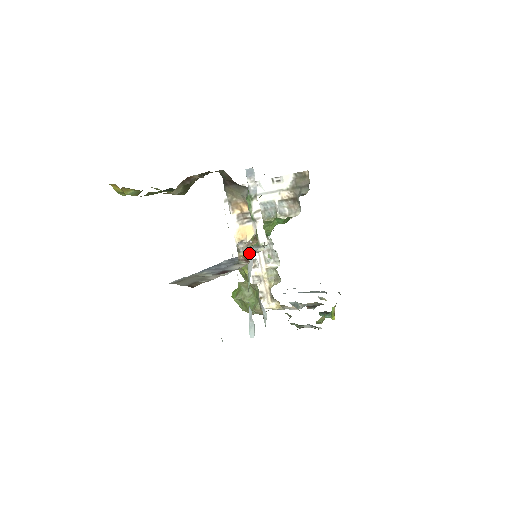
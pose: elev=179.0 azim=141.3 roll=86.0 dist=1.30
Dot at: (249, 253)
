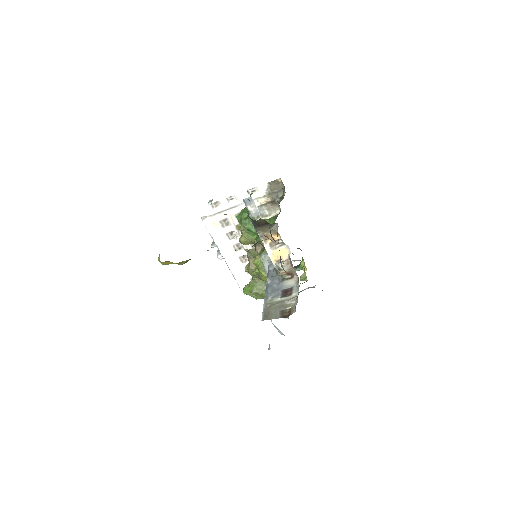
Dot at: (271, 263)
